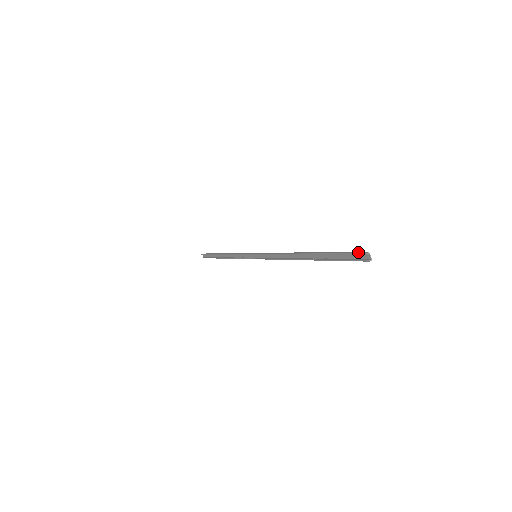
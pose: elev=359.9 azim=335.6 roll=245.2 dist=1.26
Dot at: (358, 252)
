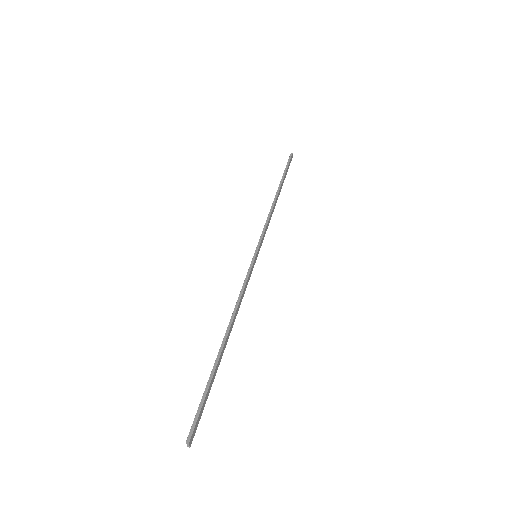
Dot at: (192, 428)
